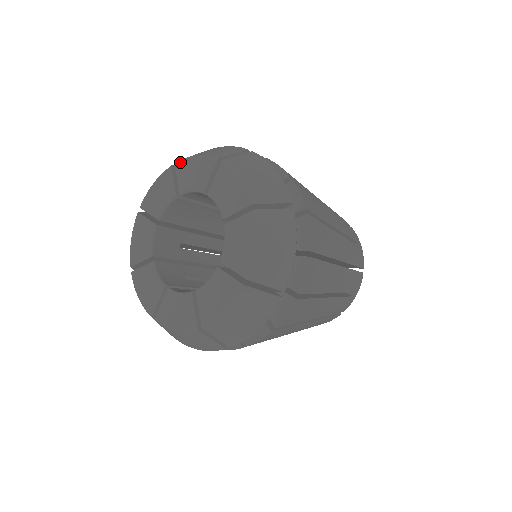
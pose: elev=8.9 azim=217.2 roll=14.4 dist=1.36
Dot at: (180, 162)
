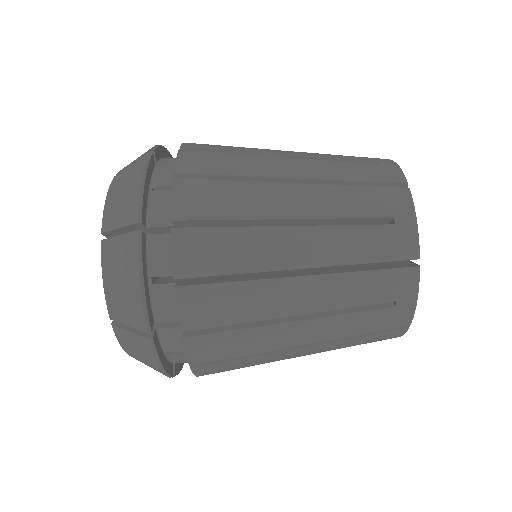
Dot at: occluded
